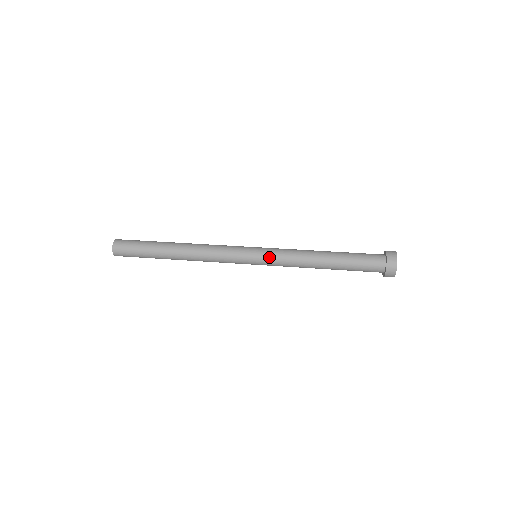
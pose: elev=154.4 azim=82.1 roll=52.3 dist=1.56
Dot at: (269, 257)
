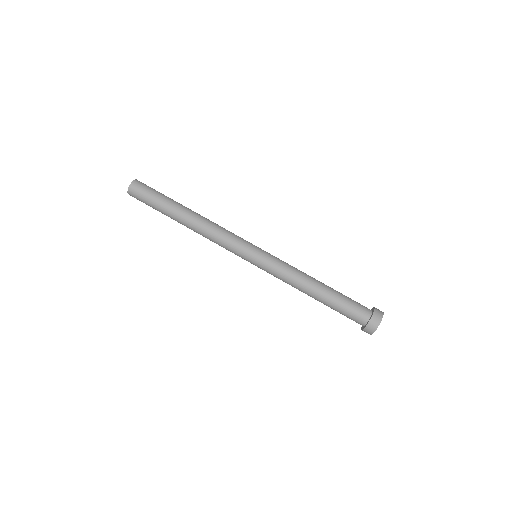
Dot at: (264, 269)
